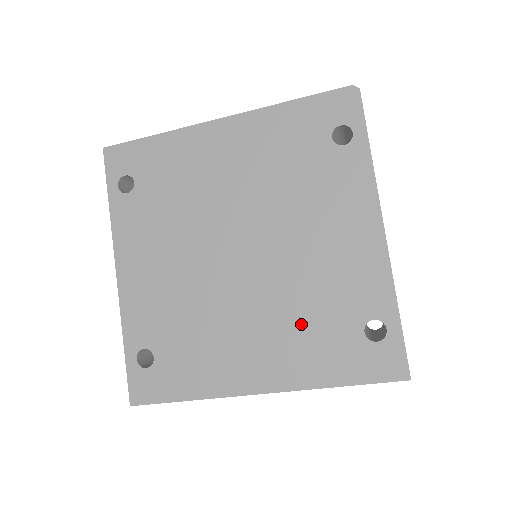
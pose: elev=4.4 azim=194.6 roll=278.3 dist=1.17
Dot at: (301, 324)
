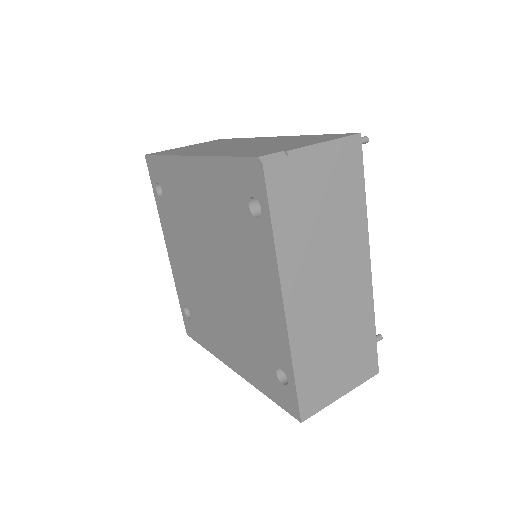
Dot at: (246, 343)
